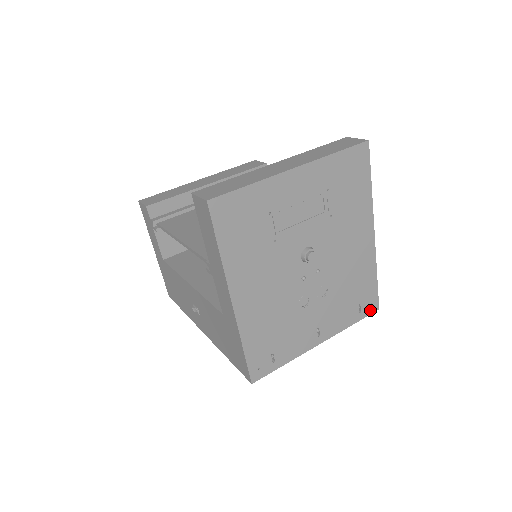
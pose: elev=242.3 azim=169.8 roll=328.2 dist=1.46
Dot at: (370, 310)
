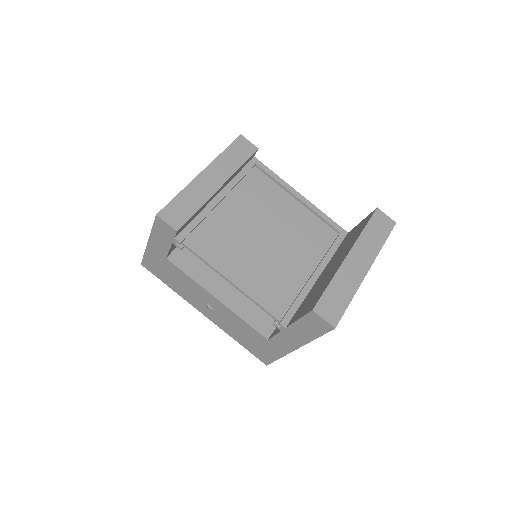
Dot at: occluded
